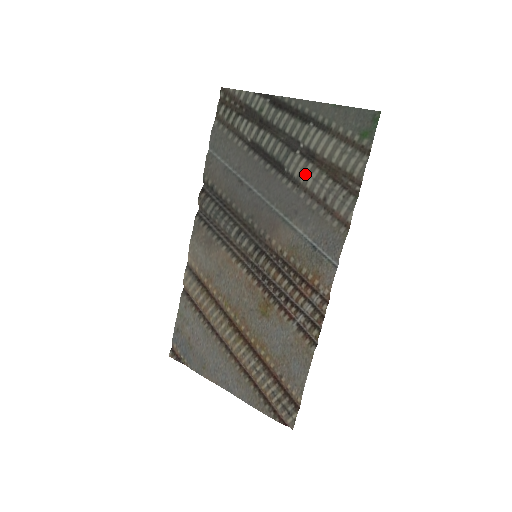
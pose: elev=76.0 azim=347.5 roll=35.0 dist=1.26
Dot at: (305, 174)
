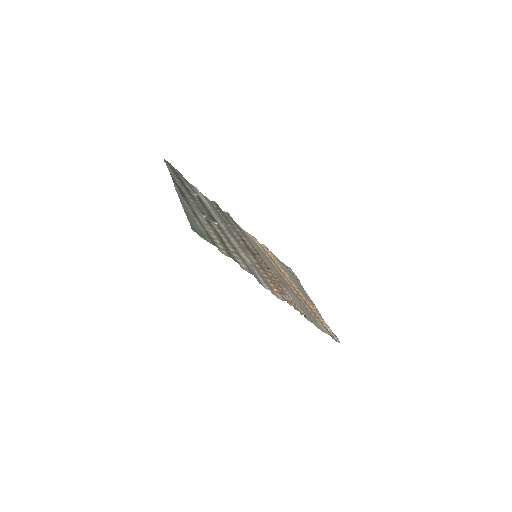
Dot at: occluded
